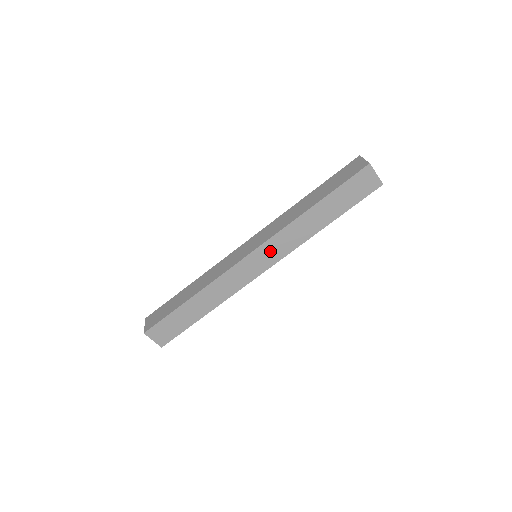
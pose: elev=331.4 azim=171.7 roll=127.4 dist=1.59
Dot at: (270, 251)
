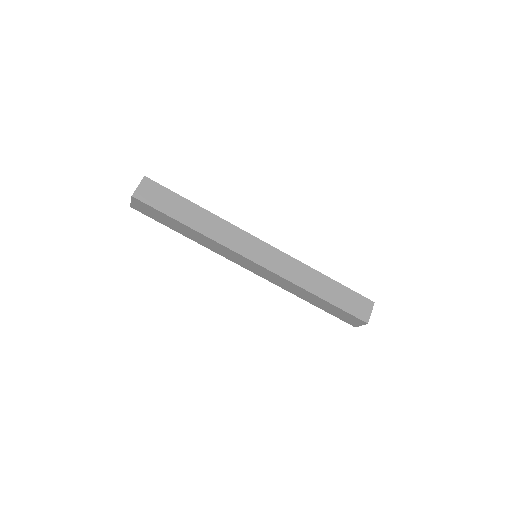
Dot at: (266, 273)
